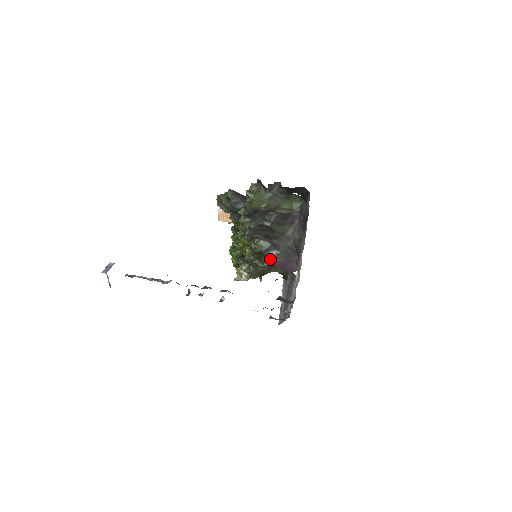
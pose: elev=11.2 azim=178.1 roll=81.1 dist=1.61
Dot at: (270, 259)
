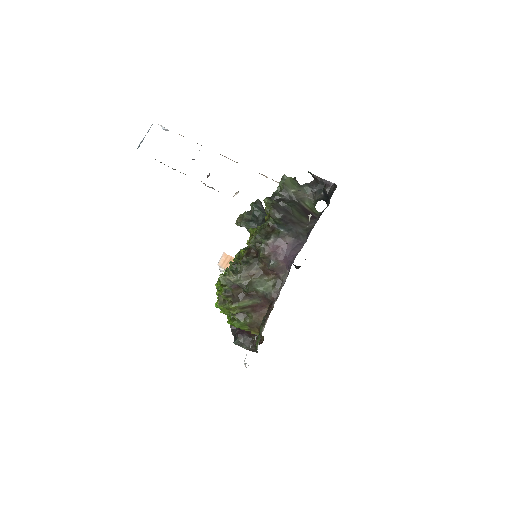
Dot at: (279, 232)
